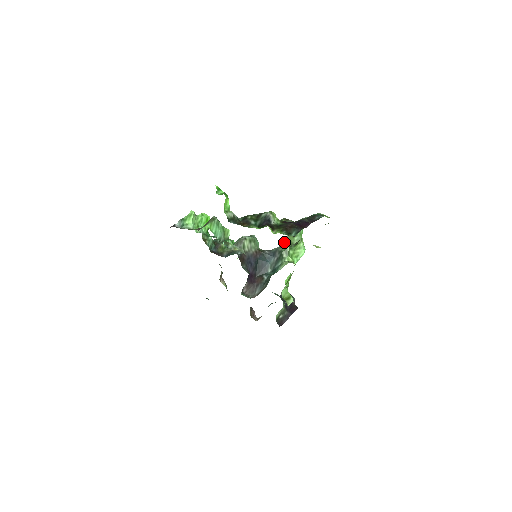
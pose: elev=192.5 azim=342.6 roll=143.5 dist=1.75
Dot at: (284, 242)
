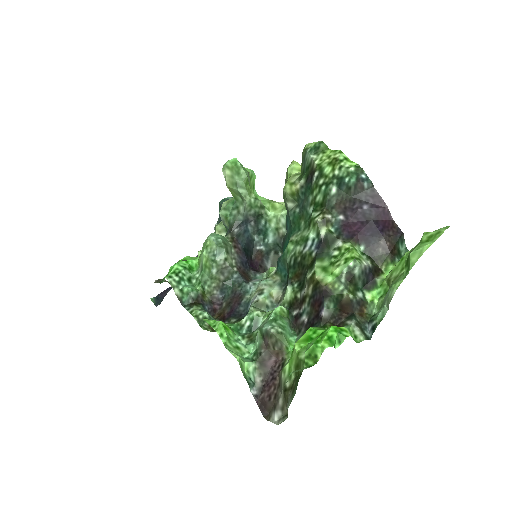
Dot at: (249, 202)
